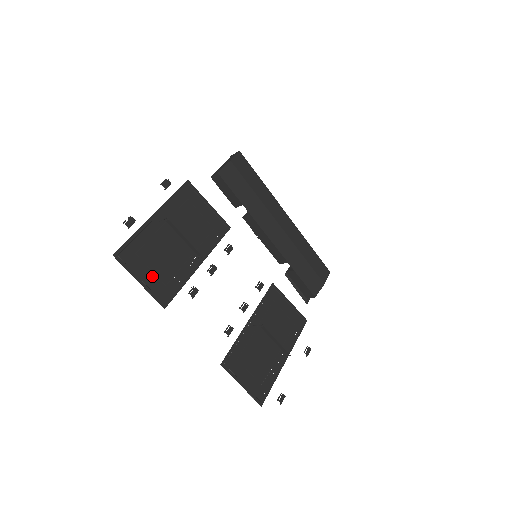
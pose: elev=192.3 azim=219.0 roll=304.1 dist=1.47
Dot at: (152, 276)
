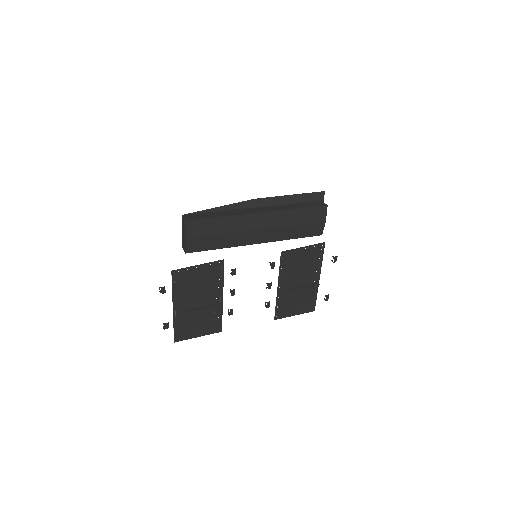
Dot at: (202, 328)
